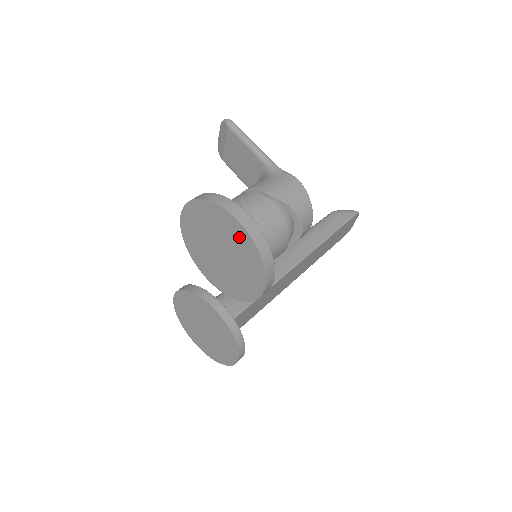
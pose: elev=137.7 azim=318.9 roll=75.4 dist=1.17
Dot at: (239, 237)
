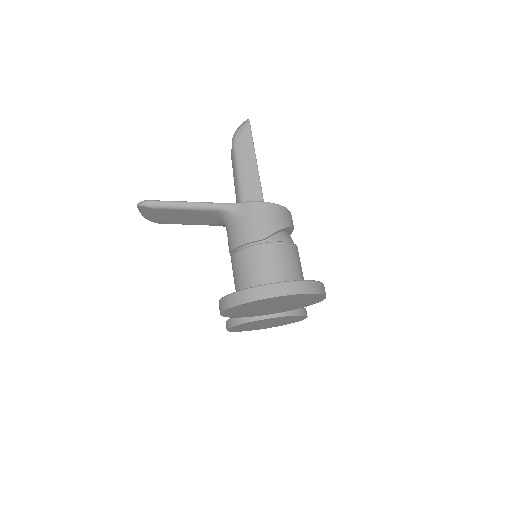
Dot at: (292, 298)
